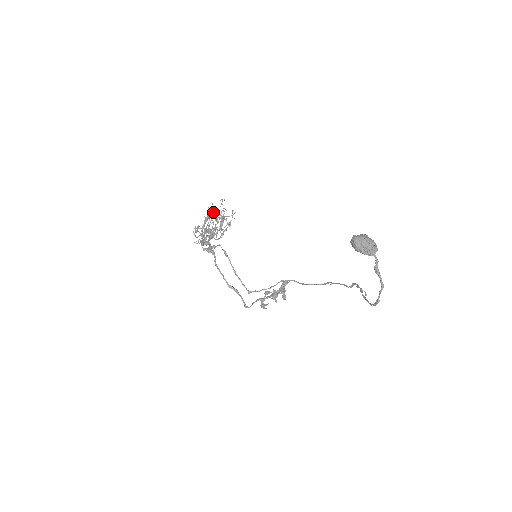
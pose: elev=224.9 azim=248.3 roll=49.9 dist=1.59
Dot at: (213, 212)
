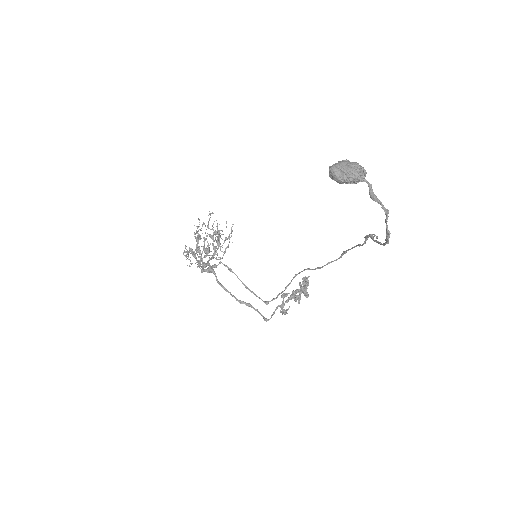
Dot at: occluded
